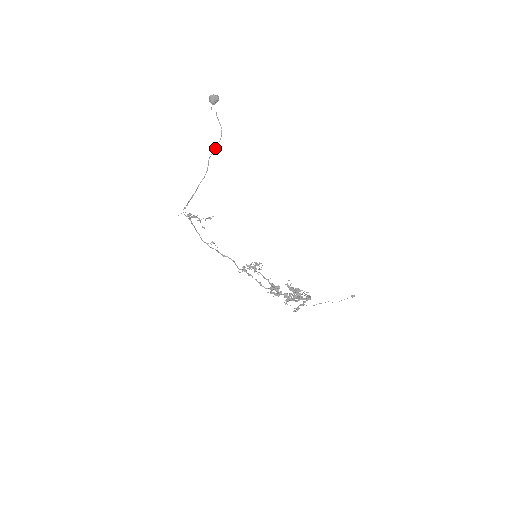
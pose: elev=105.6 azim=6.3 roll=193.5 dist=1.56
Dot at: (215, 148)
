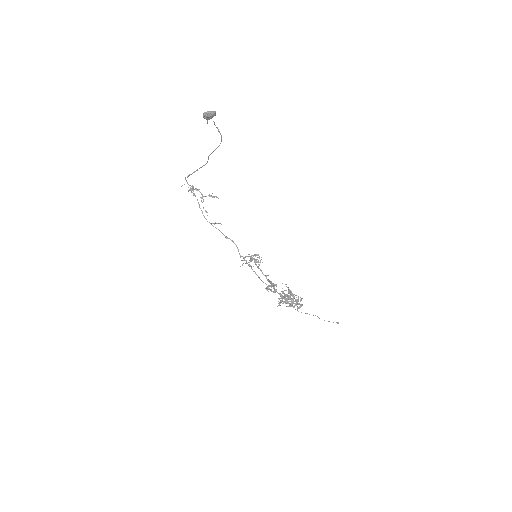
Dot at: (215, 149)
